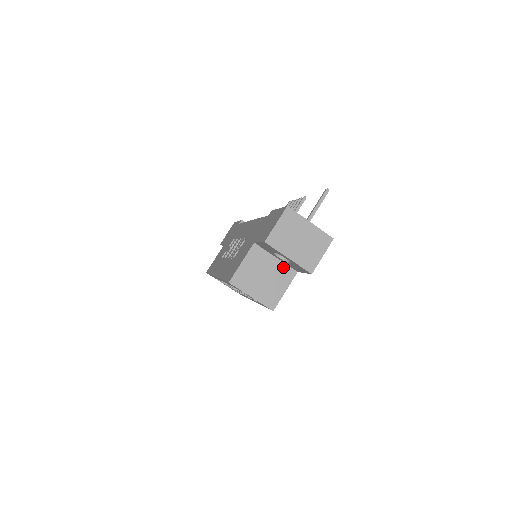
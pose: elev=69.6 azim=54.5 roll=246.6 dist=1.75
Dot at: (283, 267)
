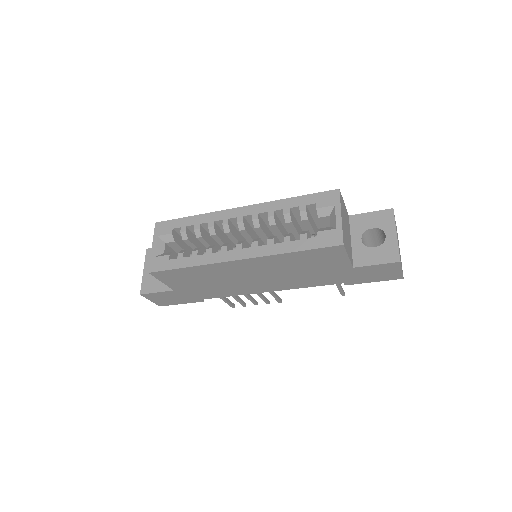
Dot at: (351, 250)
